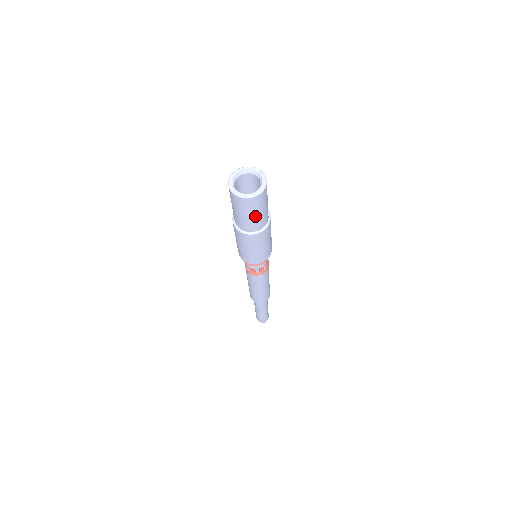
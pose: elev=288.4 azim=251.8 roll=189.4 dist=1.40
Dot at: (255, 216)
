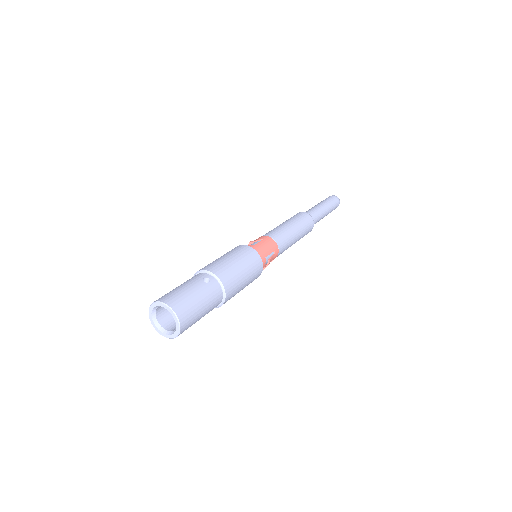
Dot at: (203, 314)
